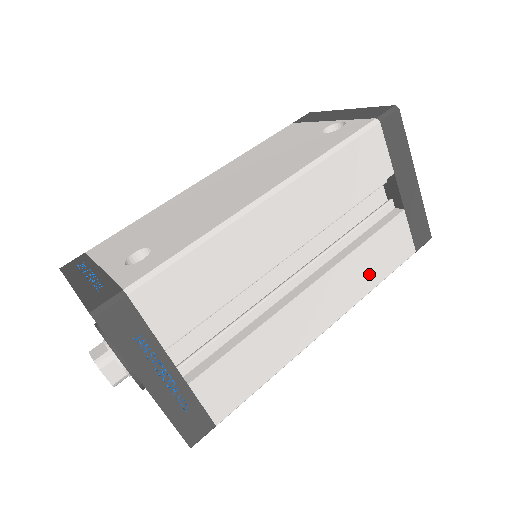
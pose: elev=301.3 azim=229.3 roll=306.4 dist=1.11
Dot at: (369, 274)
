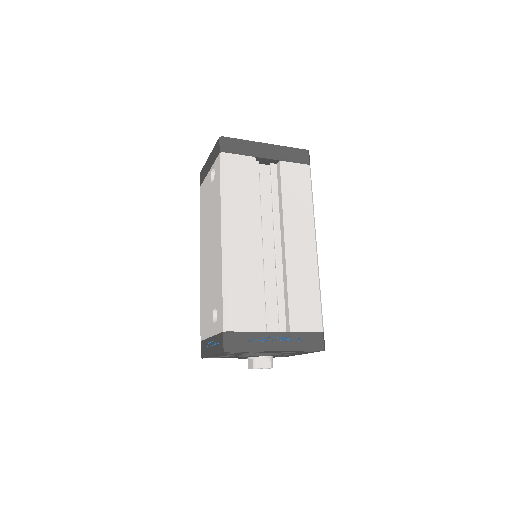
Dot at: (302, 202)
